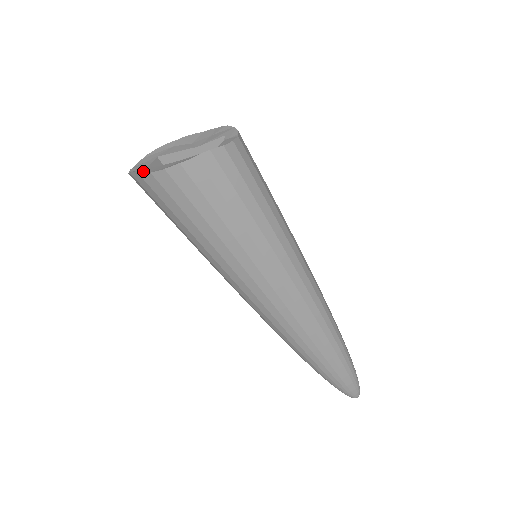
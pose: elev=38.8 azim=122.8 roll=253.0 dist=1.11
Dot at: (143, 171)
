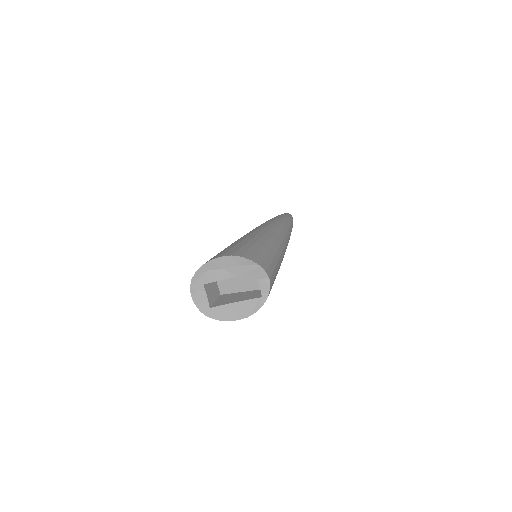
Dot at: (216, 315)
